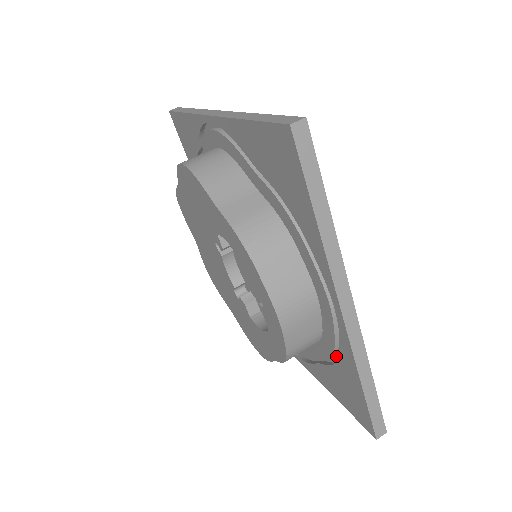
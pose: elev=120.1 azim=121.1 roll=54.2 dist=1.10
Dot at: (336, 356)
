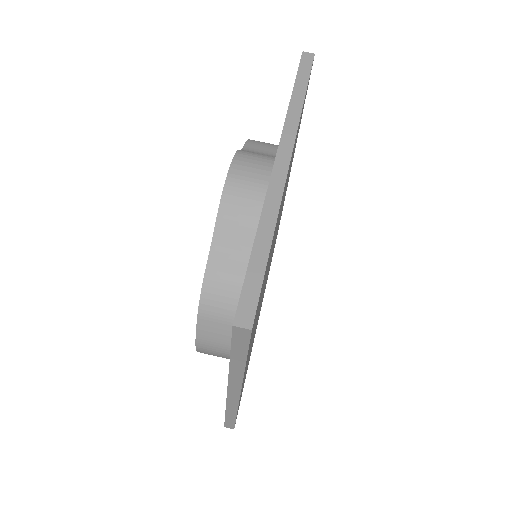
Dot at: occluded
